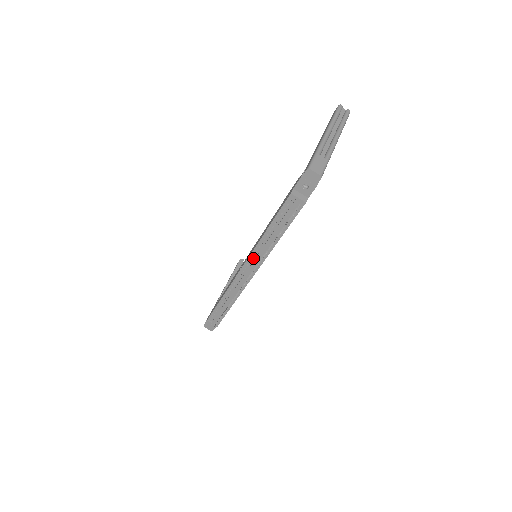
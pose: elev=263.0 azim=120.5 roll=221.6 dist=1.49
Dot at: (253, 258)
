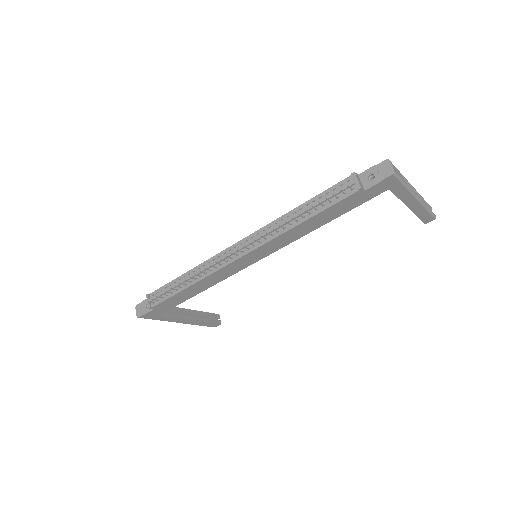
Dot at: (259, 234)
